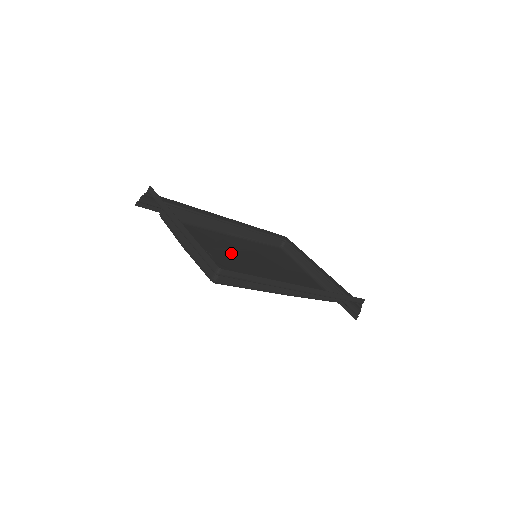
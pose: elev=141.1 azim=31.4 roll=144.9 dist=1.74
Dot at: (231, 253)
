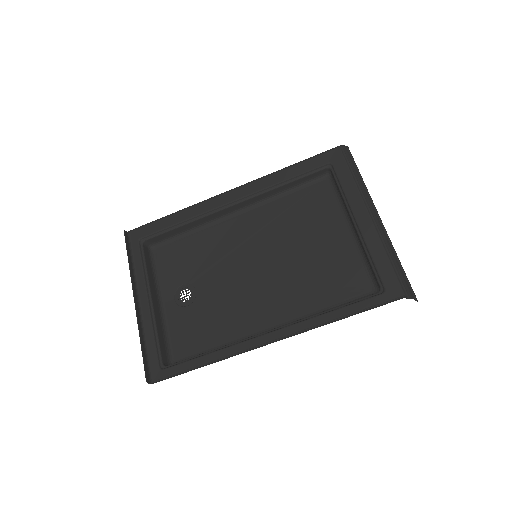
Dot at: (227, 264)
